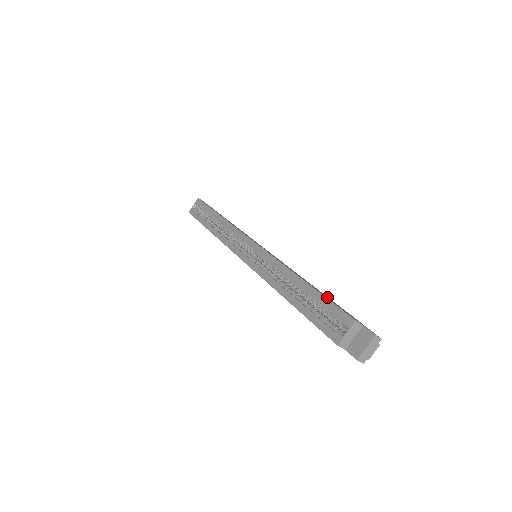
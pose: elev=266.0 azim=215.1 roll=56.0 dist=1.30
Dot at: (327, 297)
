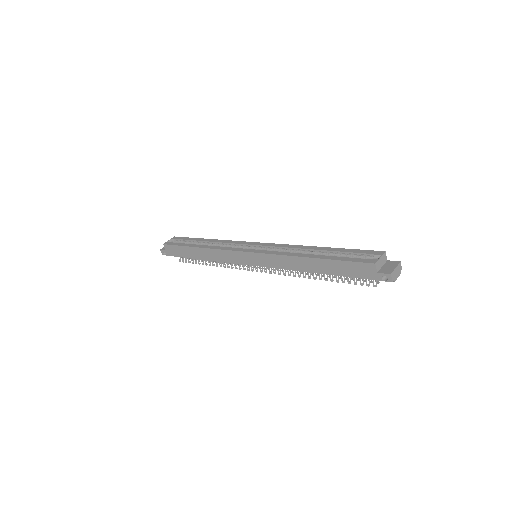
Dot at: occluded
